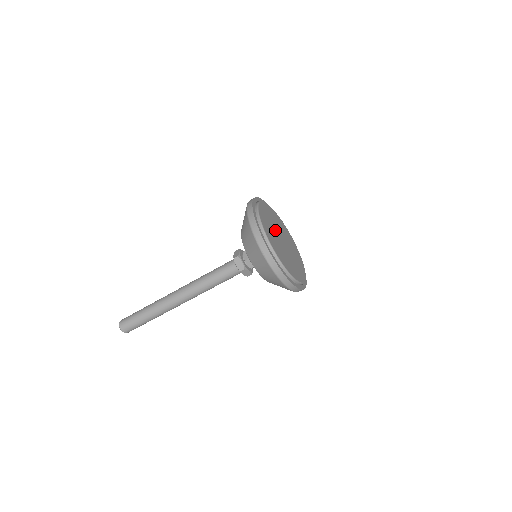
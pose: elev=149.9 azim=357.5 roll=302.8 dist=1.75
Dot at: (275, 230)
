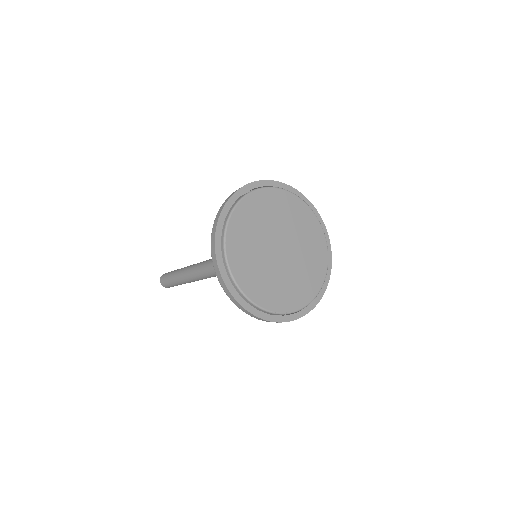
Dot at: (265, 237)
